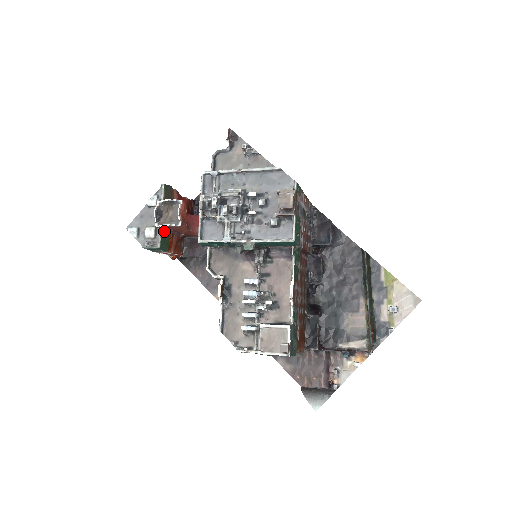
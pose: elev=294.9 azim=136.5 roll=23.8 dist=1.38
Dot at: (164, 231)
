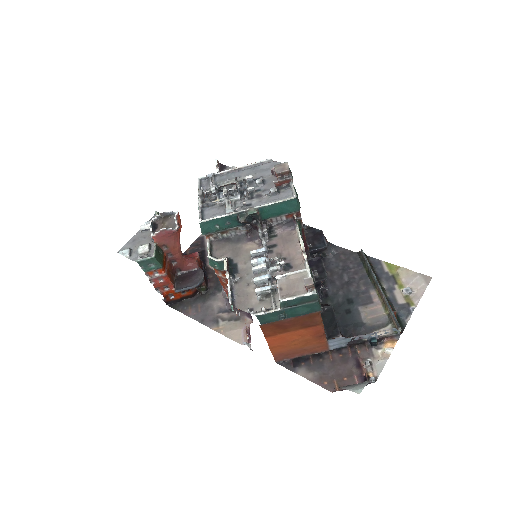
Dot at: (158, 247)
